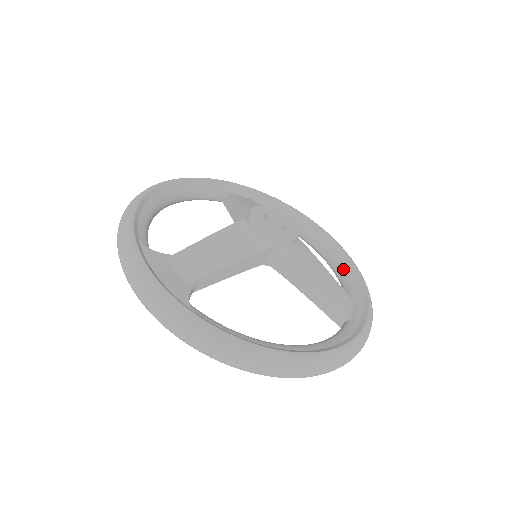
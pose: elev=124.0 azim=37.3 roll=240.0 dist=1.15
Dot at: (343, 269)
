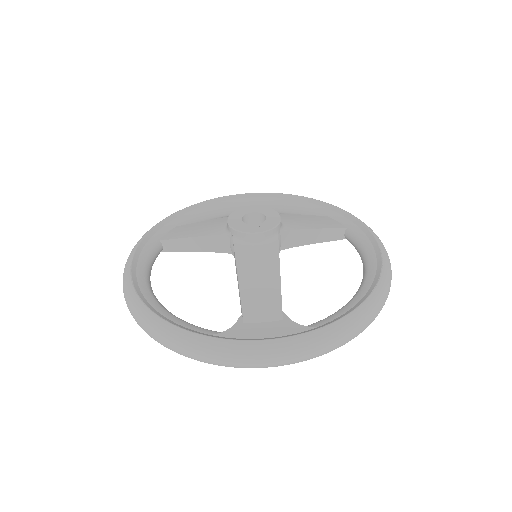
Dot at: (289, 205)
